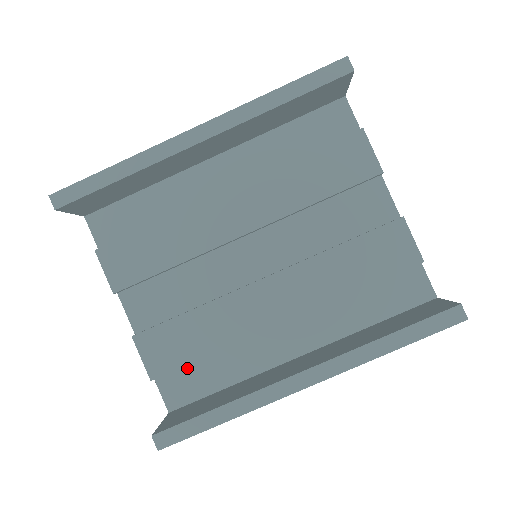
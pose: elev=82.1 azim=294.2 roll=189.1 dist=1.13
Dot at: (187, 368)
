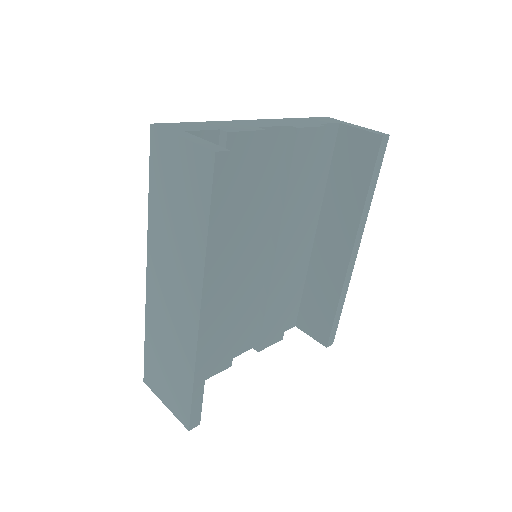
Dot at: occluded
